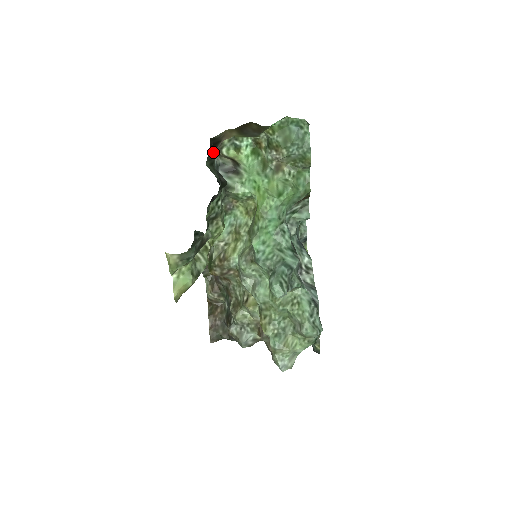
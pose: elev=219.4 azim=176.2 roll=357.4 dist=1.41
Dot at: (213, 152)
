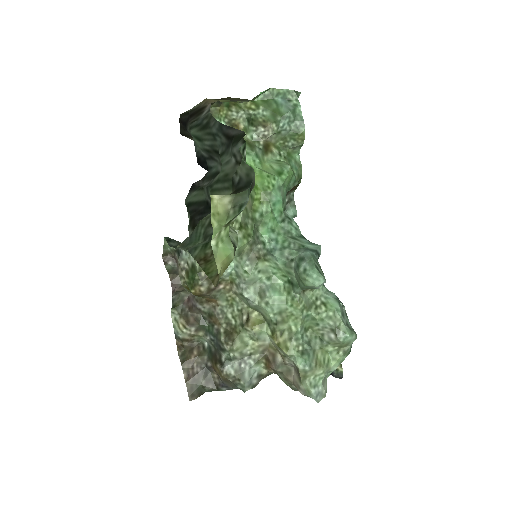
Dot at: (200, 117)
